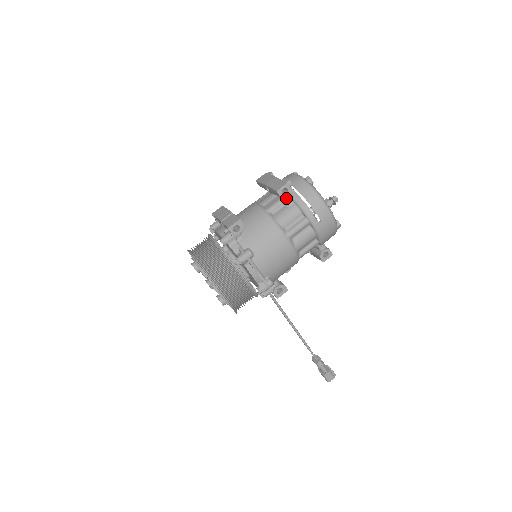
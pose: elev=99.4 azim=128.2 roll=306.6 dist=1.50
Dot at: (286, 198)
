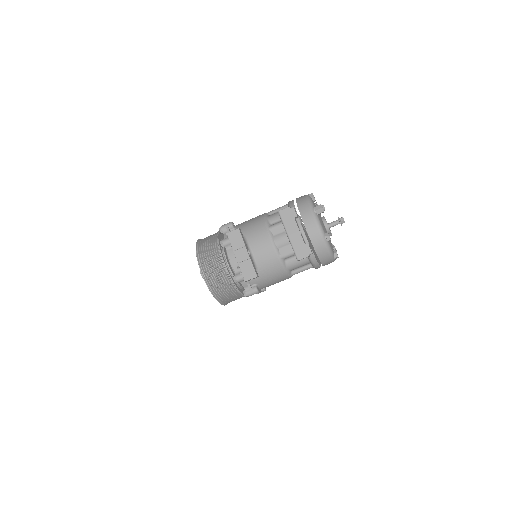
Dot at: occluded
